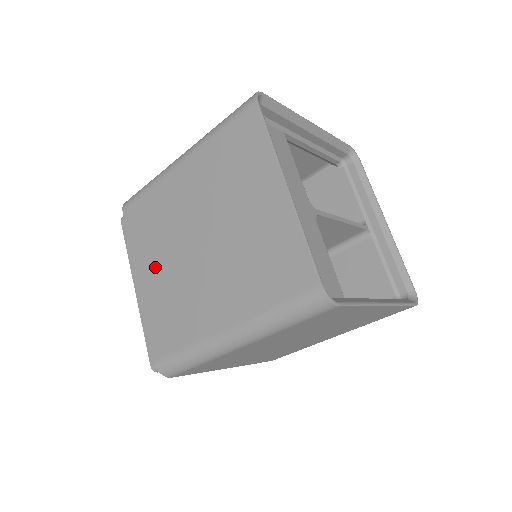
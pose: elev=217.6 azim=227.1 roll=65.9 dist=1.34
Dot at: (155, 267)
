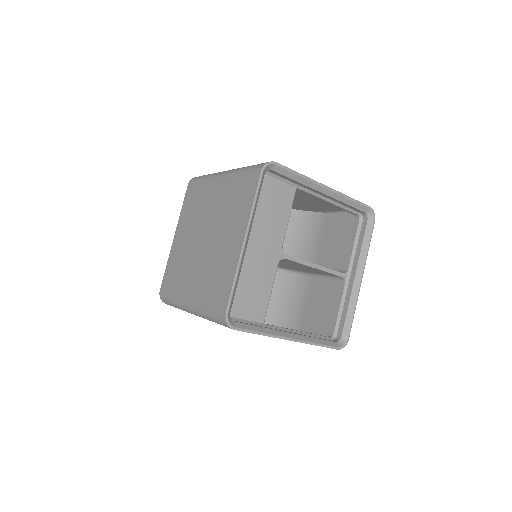
Dot at: (183, 235)
